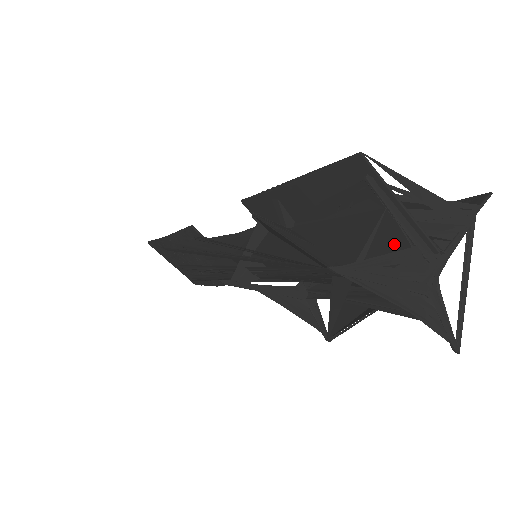
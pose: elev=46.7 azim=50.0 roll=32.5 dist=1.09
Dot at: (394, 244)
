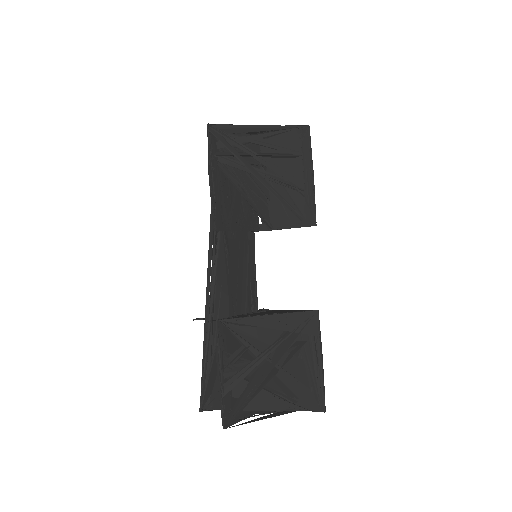
Dot at: occluded
